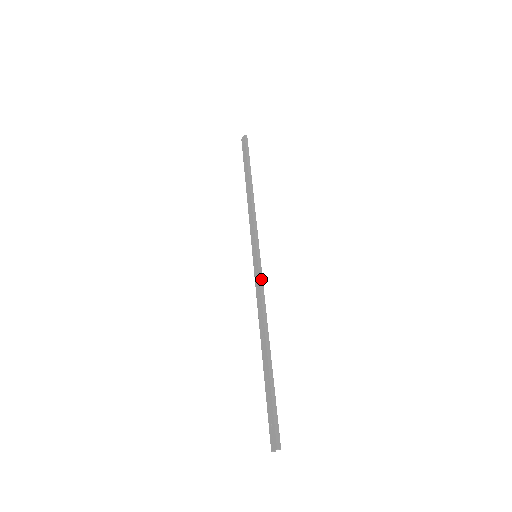
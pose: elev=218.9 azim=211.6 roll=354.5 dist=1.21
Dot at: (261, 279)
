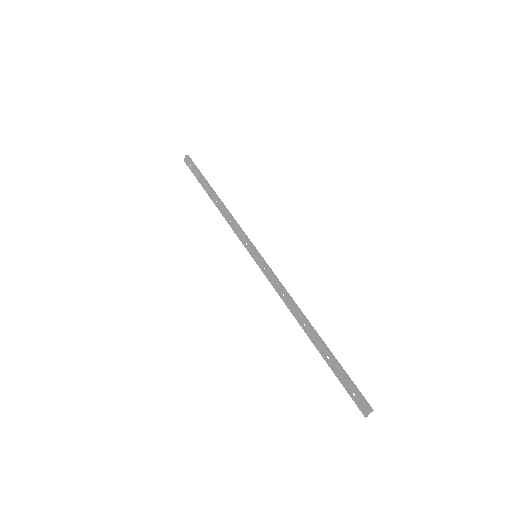
Dot at: (273, 274)
